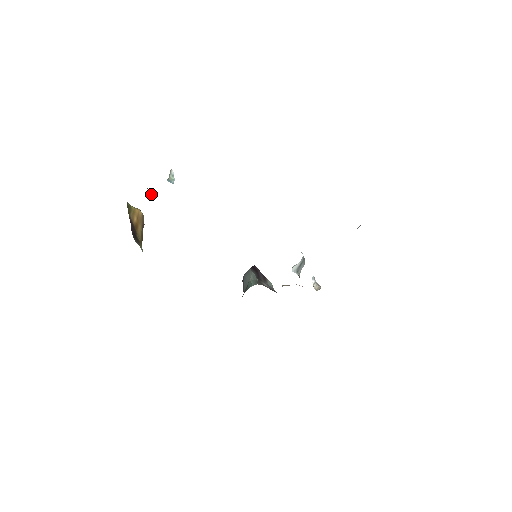
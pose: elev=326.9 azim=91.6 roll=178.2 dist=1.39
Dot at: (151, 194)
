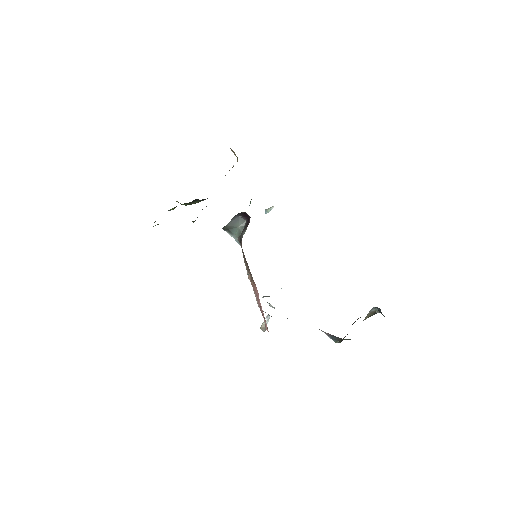
Dot at: occluded
